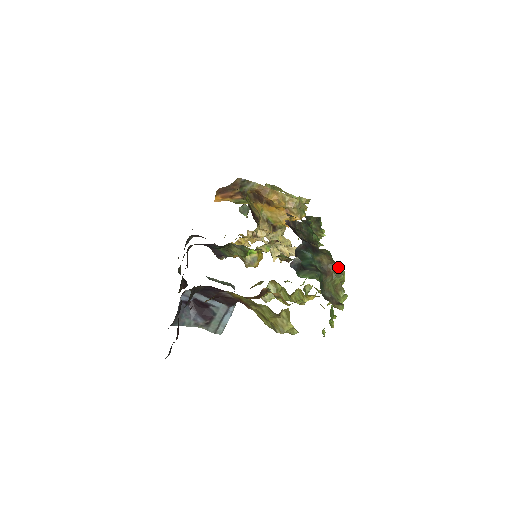
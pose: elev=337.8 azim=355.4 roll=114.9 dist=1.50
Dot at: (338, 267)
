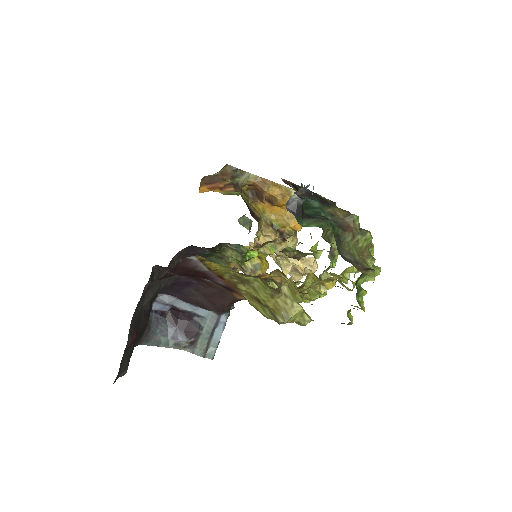
Dot at: occluded
